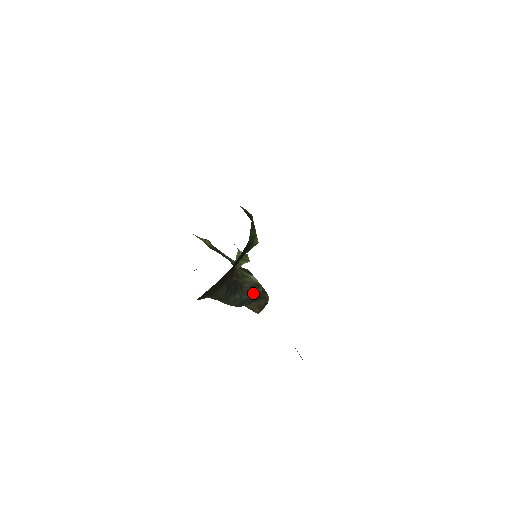
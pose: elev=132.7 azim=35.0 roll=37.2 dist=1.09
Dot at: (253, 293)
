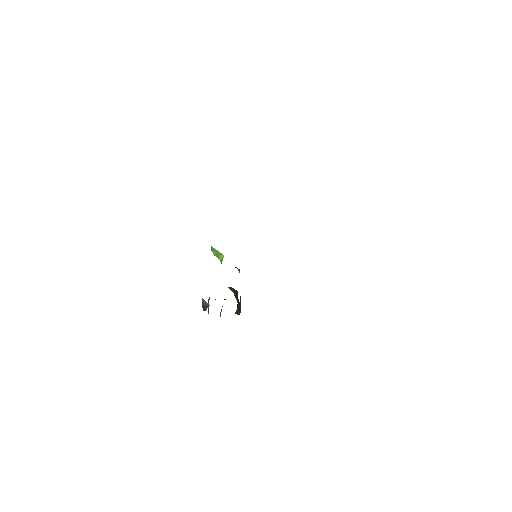
Dot at: (237, 298)
